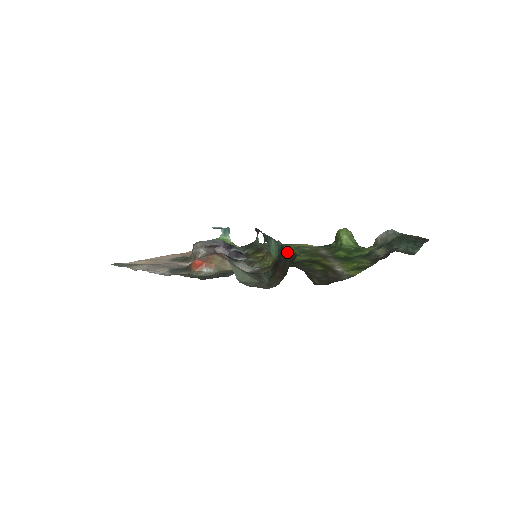
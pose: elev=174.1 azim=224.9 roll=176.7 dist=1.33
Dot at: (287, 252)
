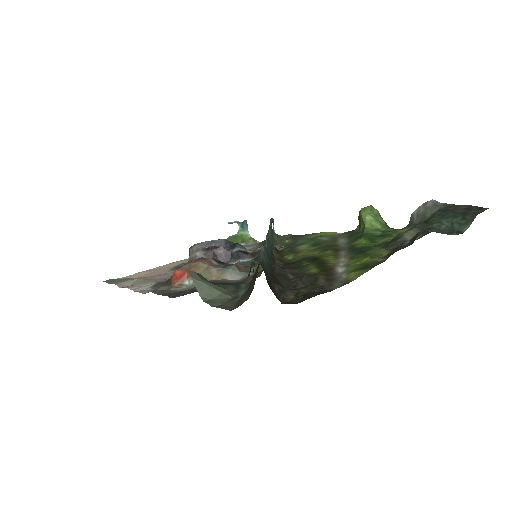
Dot at: occluded
